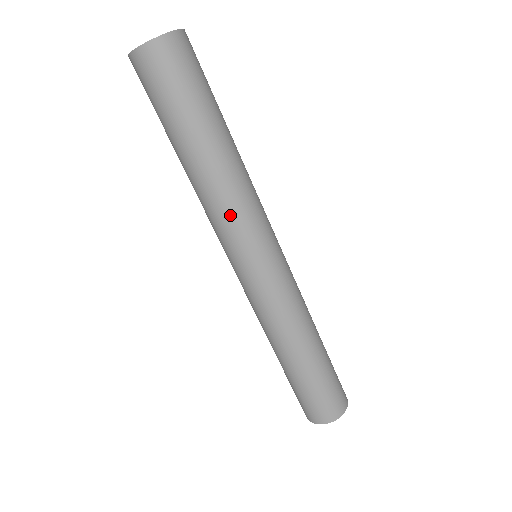
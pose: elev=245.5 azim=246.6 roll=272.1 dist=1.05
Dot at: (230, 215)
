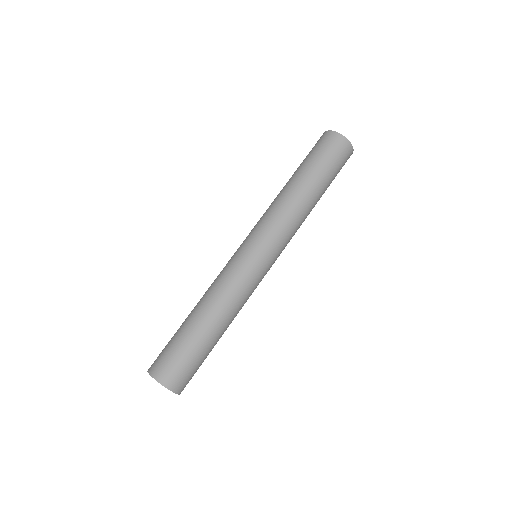
Dot at: (281, 219)
